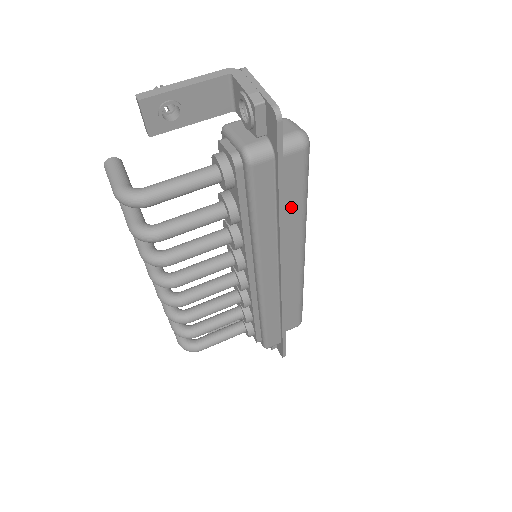
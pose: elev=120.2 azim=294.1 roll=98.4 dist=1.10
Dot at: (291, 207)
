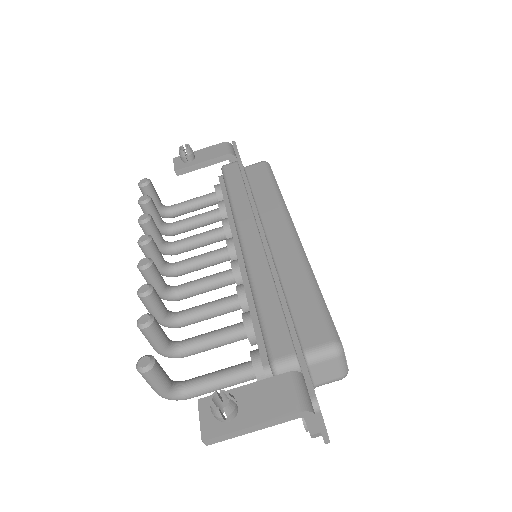
Dot at: occluded
